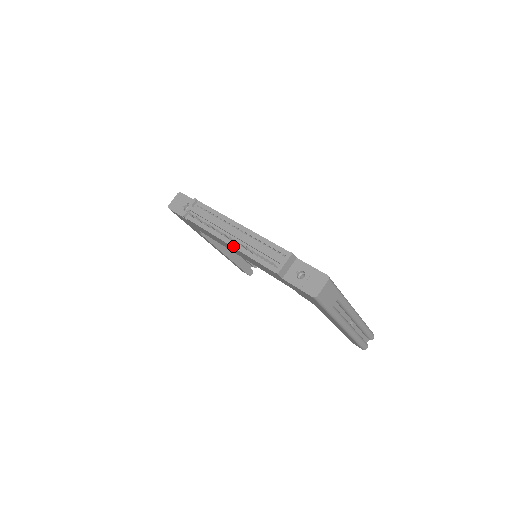
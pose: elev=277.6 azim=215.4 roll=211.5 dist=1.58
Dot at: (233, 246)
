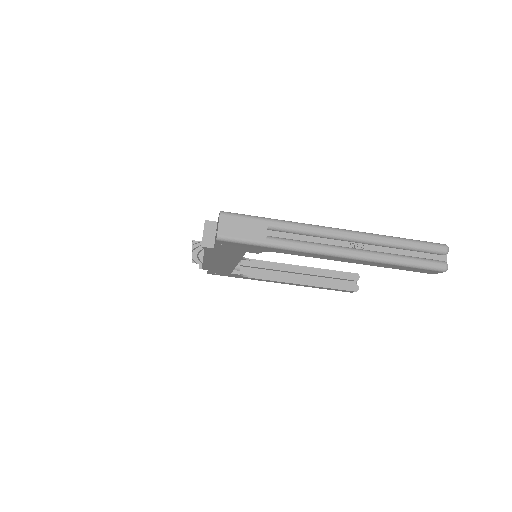
Dot at: (203, 258)
